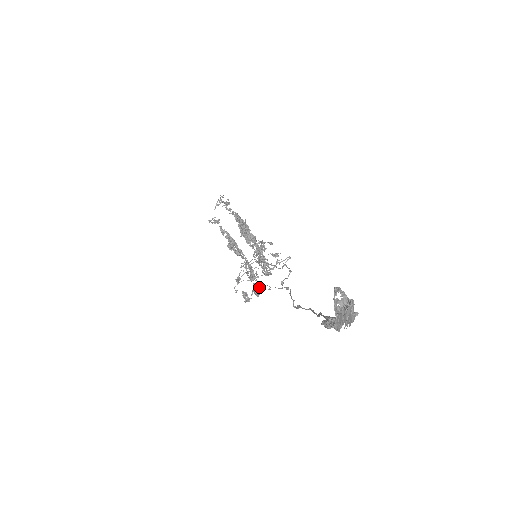
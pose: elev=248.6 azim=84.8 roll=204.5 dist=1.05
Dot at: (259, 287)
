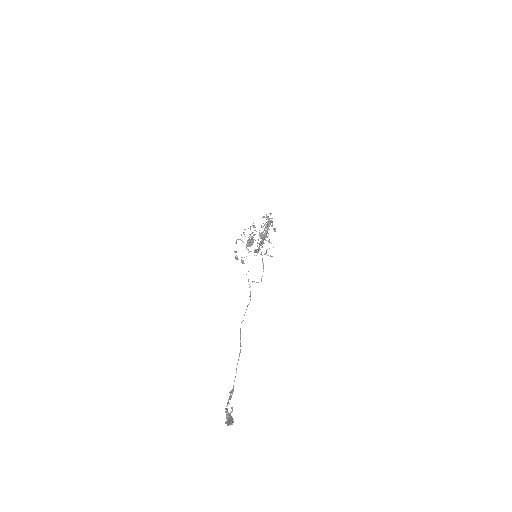
Dot at: occluded
